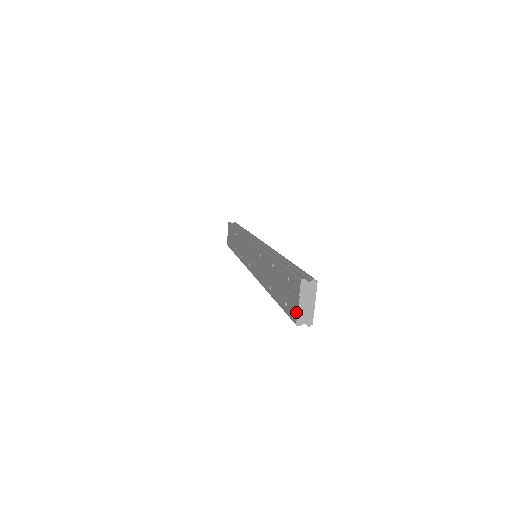
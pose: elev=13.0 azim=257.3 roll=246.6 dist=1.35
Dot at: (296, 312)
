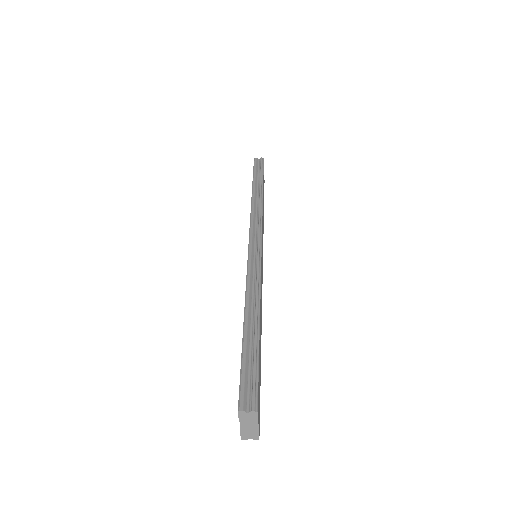
Dot at: (240, 429)
